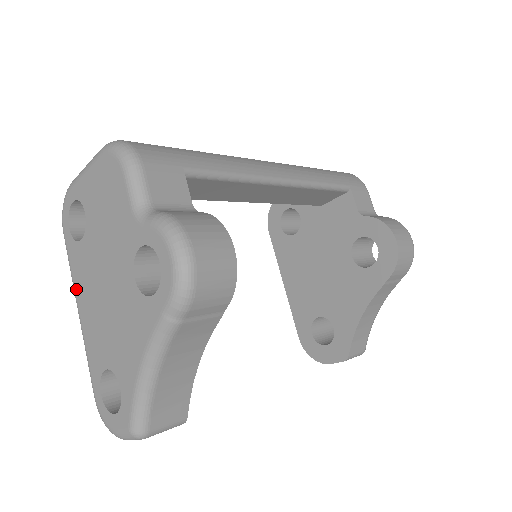
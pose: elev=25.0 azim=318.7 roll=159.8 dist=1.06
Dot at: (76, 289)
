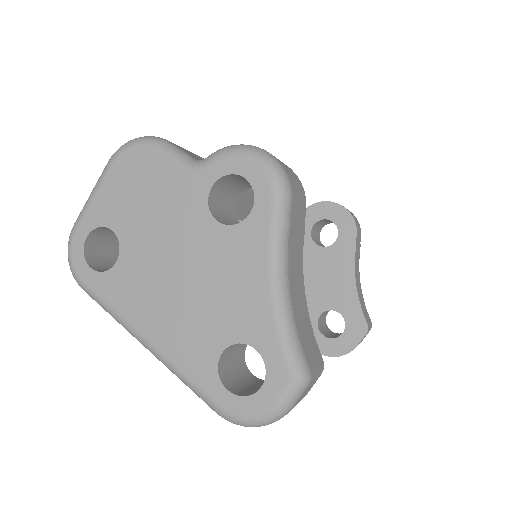
Dot at: (130, 318)
